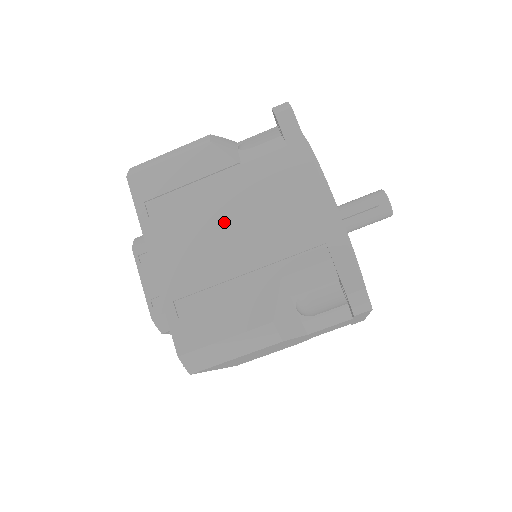
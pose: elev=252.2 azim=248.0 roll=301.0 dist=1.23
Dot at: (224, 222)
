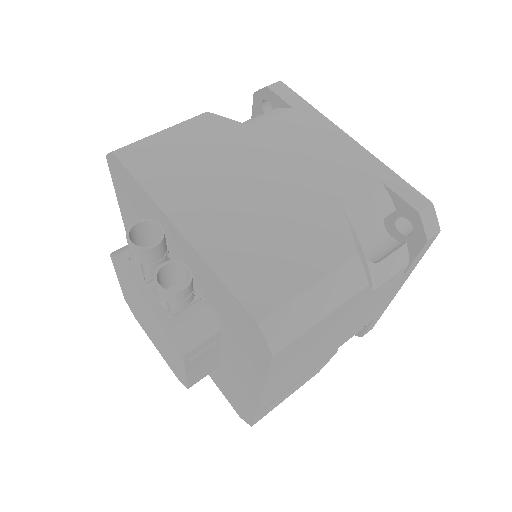
Dot at: occluded
